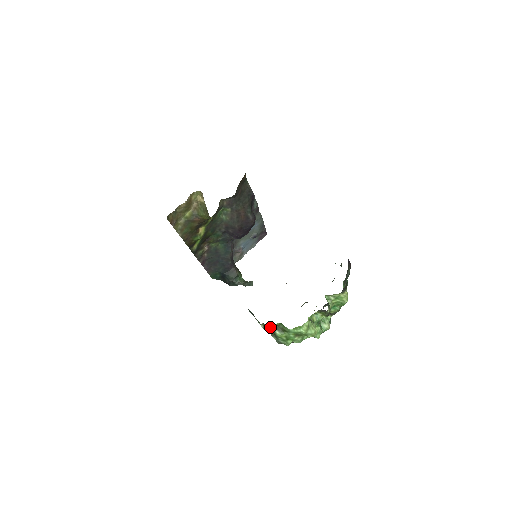
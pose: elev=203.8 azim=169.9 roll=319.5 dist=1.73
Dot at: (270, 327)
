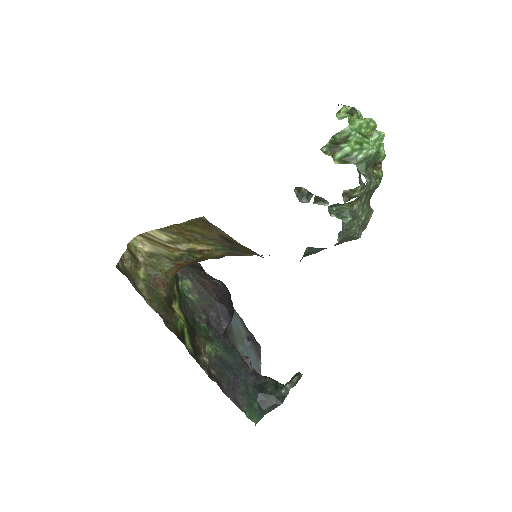
Dot at: (330, 149)
